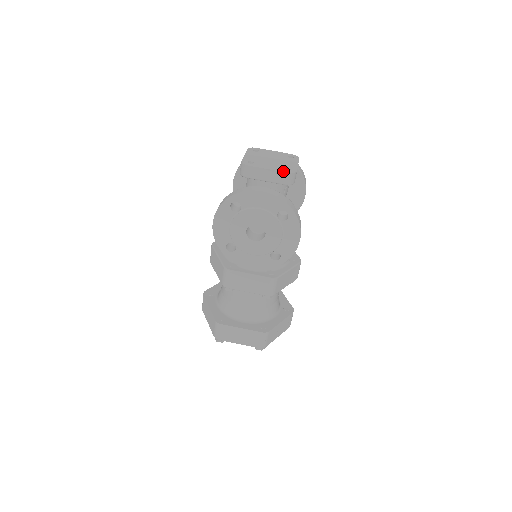
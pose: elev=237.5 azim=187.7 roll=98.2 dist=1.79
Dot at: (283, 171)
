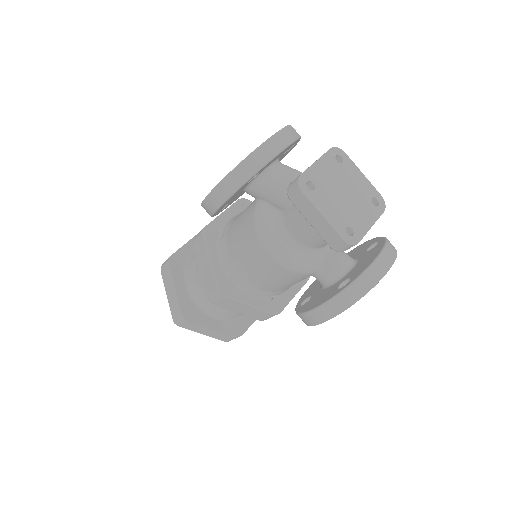
Dot at: (380, 213)
